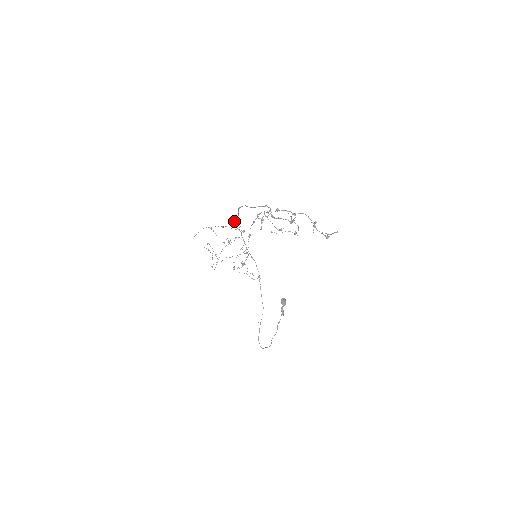
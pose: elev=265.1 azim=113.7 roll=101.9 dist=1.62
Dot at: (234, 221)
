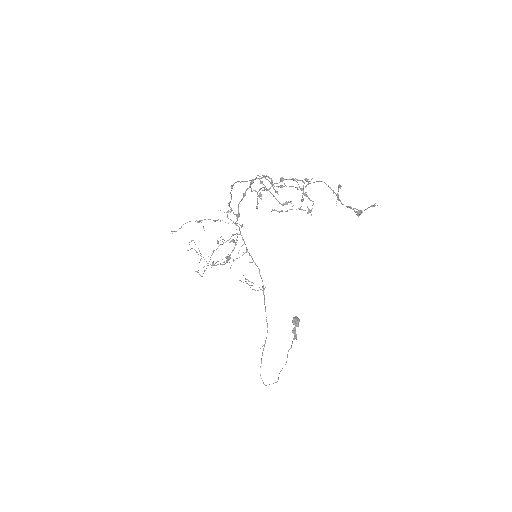
Dot at: (228, 210)
